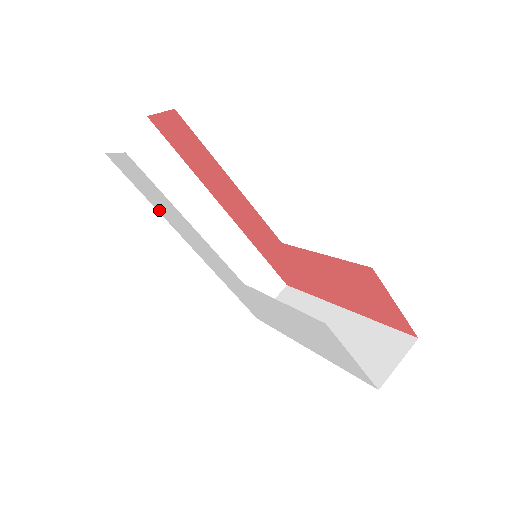
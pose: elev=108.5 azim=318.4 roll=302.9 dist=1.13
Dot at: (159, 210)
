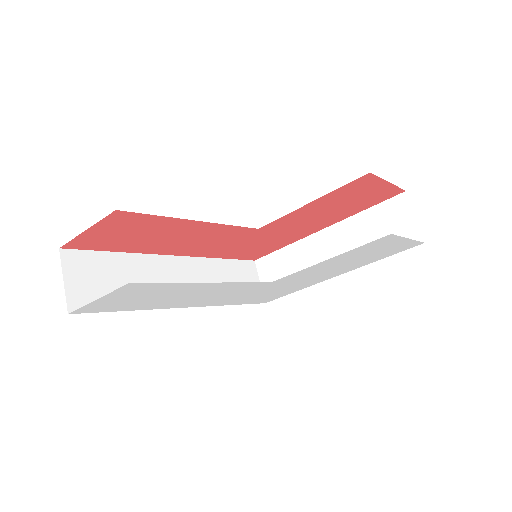
Dot at: (151, 307)
